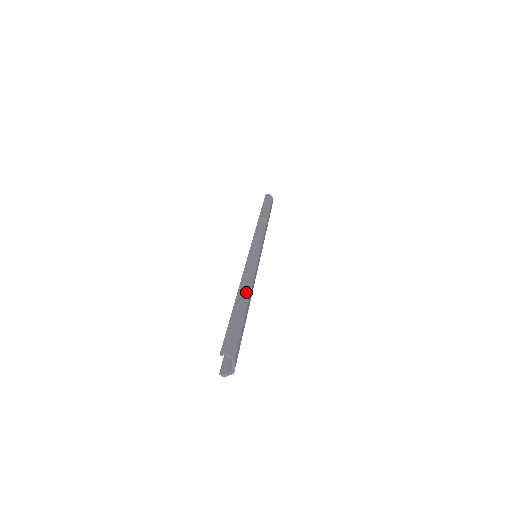
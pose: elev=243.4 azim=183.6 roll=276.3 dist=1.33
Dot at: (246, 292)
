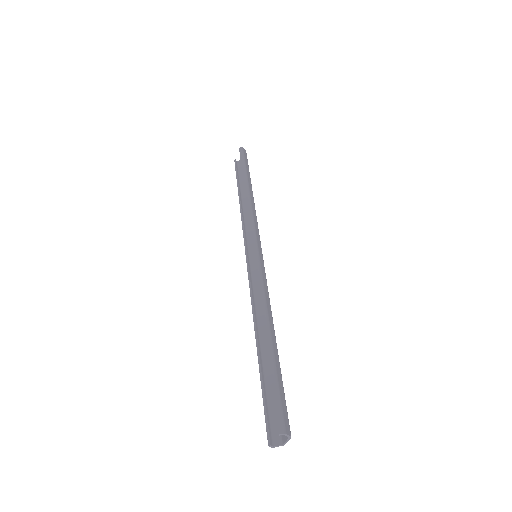
Dot at: (272, 328)
